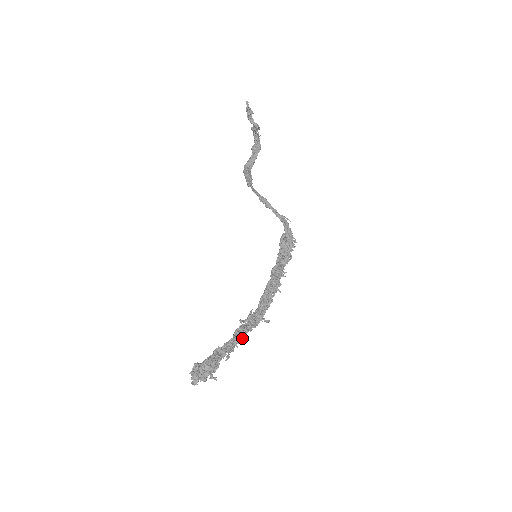
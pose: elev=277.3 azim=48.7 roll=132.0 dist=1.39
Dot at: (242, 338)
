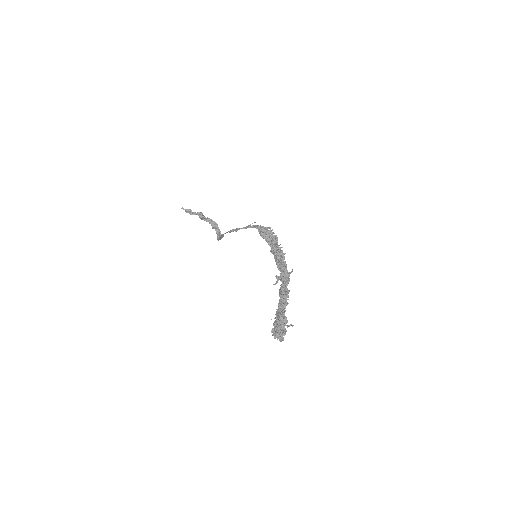
Dot at: (286, 293)
